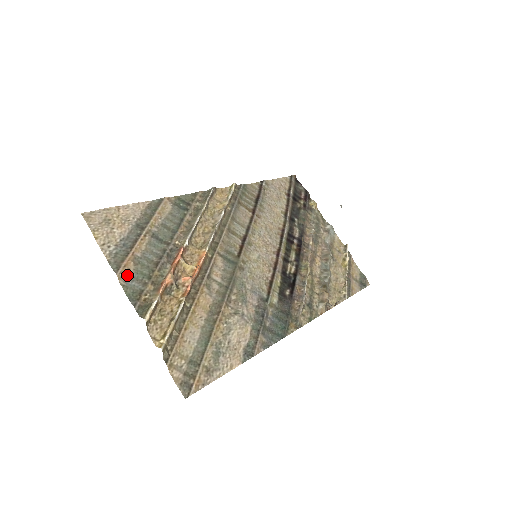
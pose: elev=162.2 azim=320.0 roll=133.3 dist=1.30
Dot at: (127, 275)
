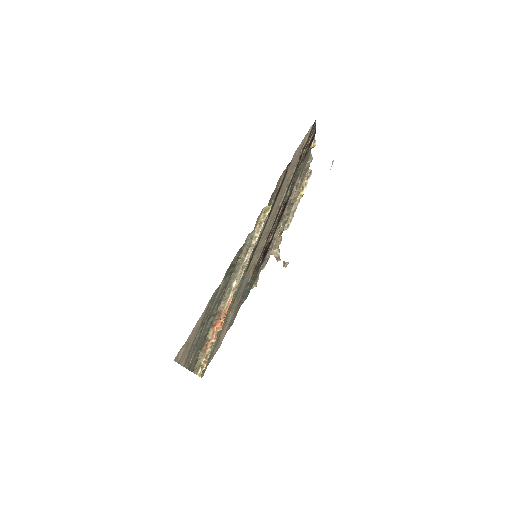
Dot at: (191, 361)
